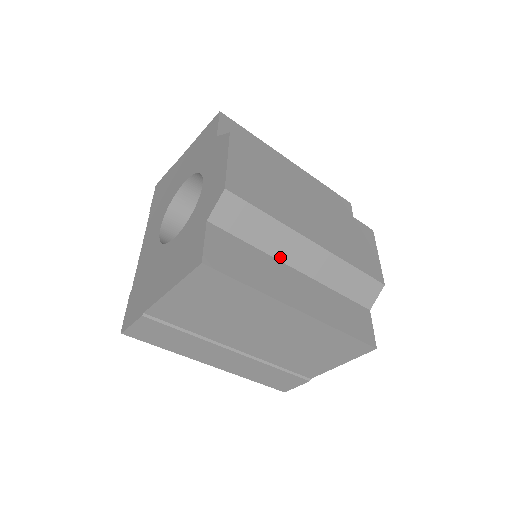
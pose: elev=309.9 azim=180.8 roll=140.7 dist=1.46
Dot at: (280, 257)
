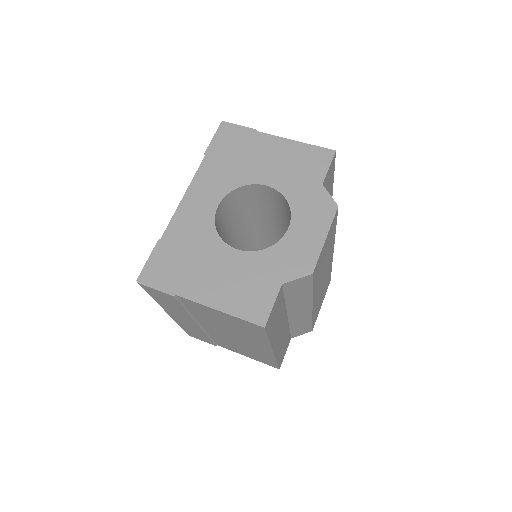
Dot at: (289, 309)
